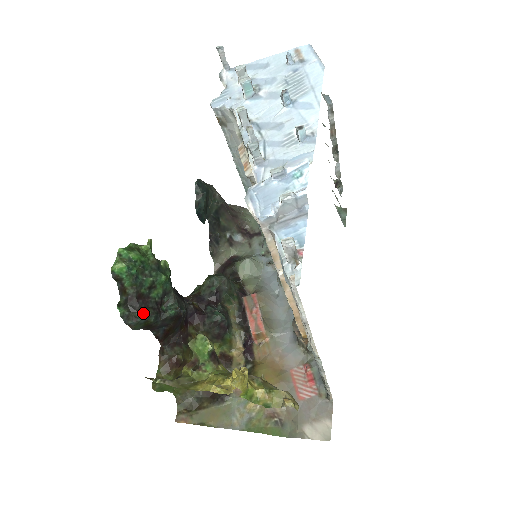
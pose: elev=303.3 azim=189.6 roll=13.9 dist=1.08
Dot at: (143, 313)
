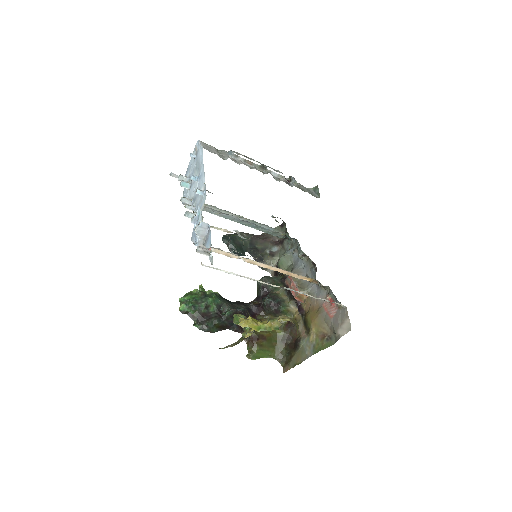
Dot at: (208, 322)
